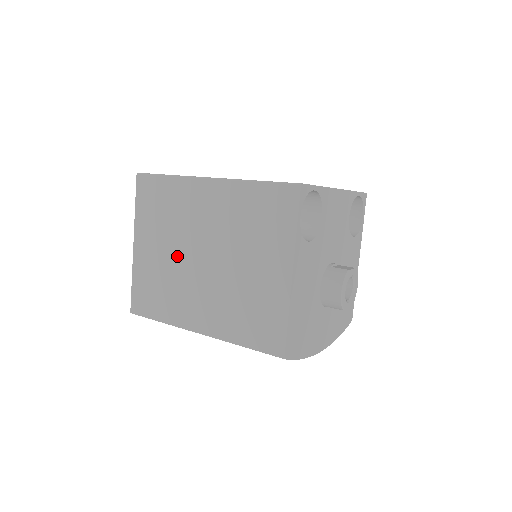
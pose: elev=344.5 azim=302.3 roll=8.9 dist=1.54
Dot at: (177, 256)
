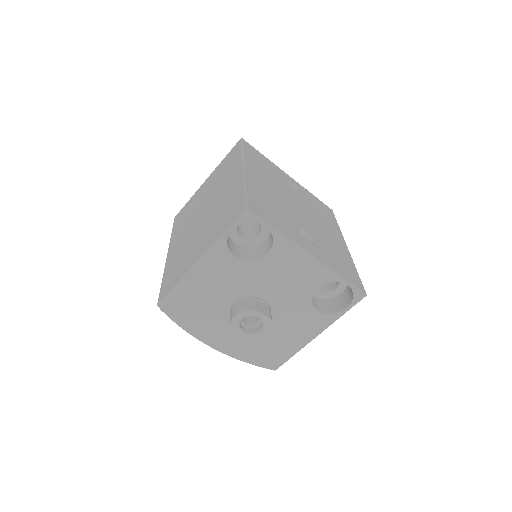
Dot at: (202, 203)
